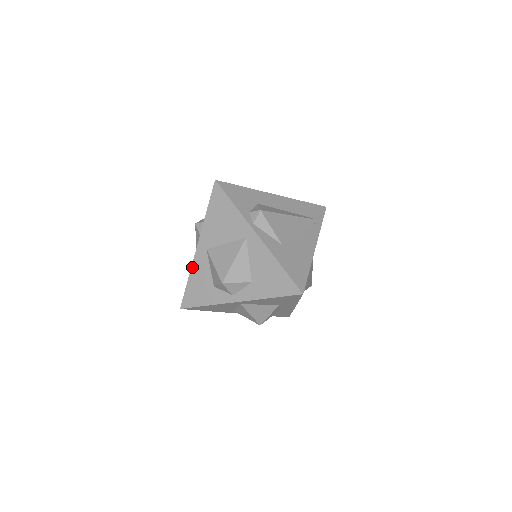
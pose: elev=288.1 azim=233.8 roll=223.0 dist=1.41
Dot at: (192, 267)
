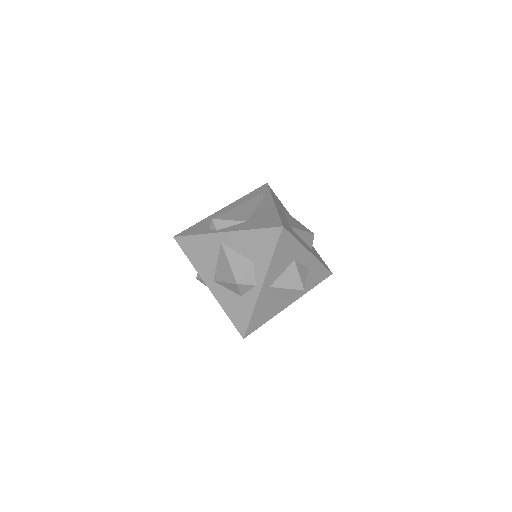
Dot at: (219, 303)
